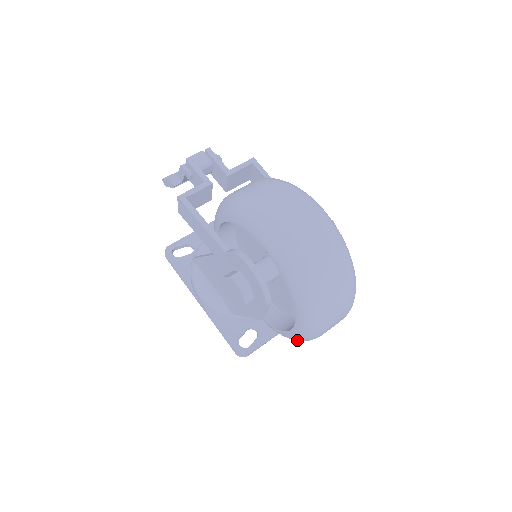
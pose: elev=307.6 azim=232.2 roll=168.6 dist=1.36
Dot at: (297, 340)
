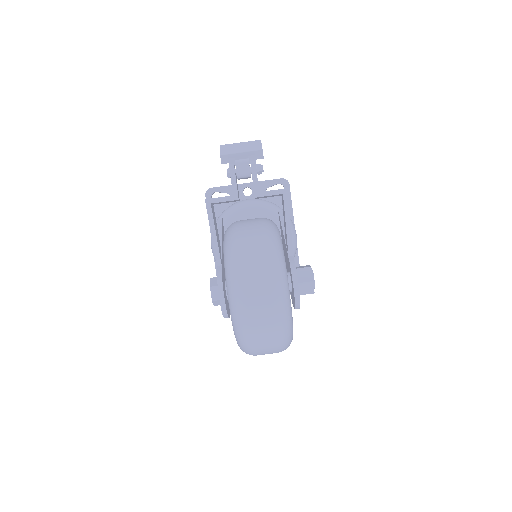
Dot at: occluded
